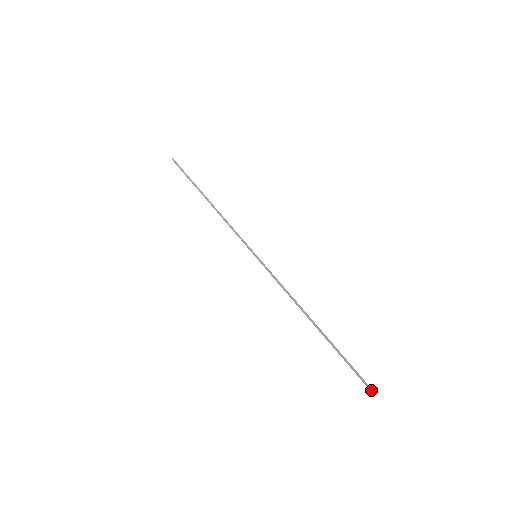
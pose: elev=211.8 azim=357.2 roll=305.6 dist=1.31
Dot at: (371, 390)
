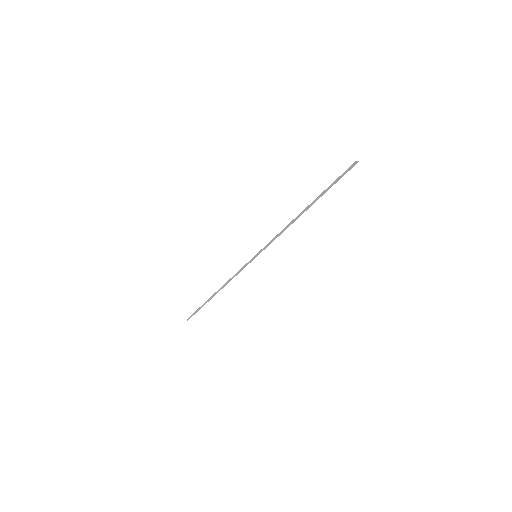
Dot at: (353, 164)
